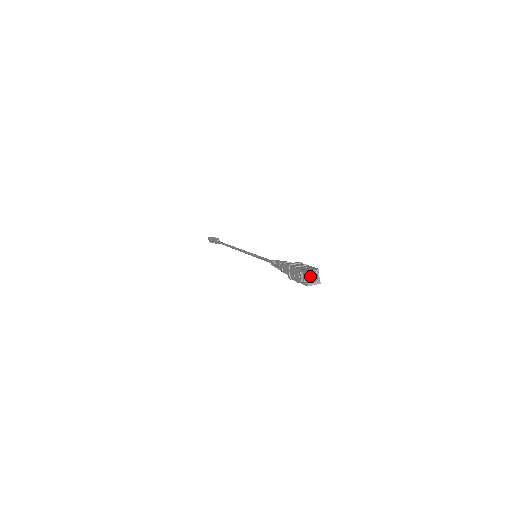
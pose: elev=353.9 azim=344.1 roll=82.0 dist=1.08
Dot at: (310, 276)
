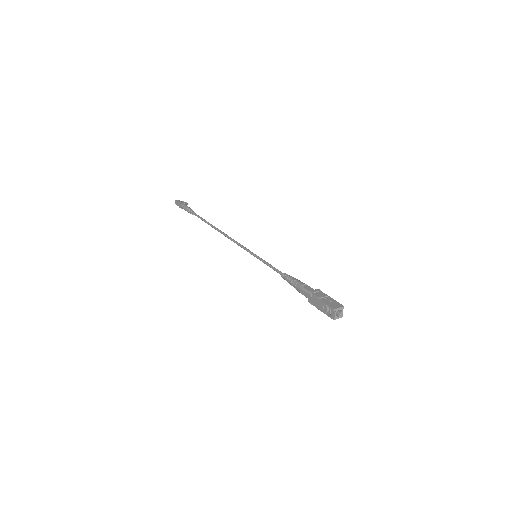
Dot at: (336, 312)
